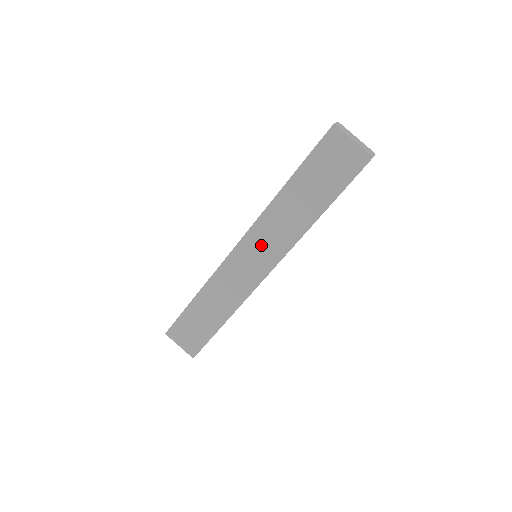
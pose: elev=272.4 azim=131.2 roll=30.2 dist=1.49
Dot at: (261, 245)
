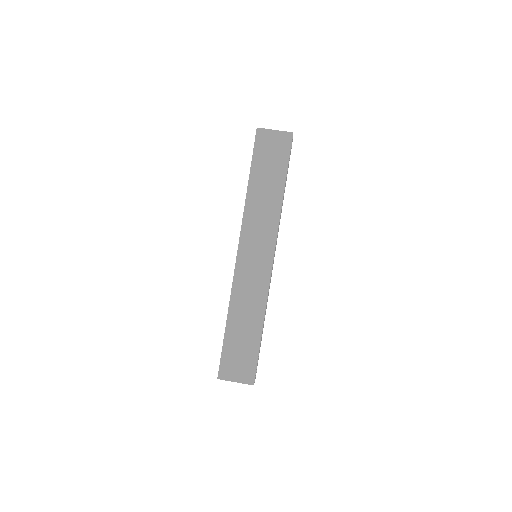
Dot at: (255, 239)
